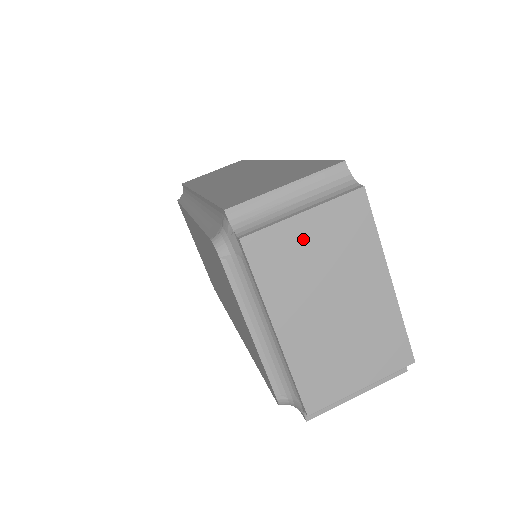
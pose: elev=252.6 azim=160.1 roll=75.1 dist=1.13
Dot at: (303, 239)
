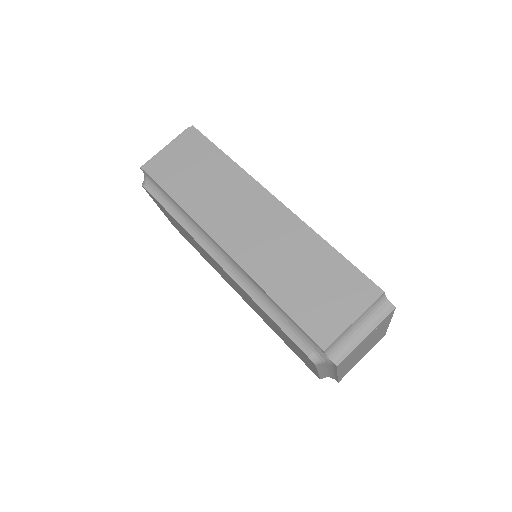
Dot at: (362, 344)
